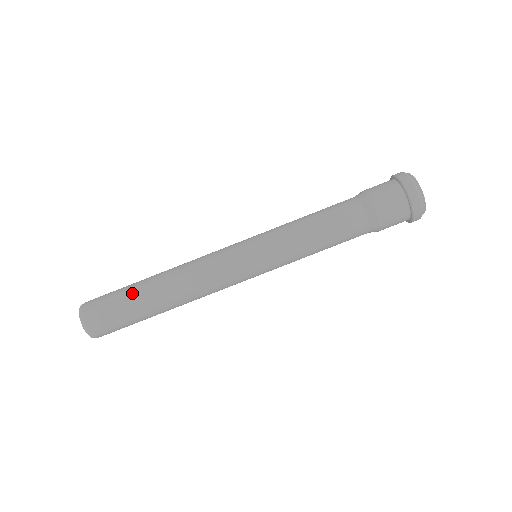
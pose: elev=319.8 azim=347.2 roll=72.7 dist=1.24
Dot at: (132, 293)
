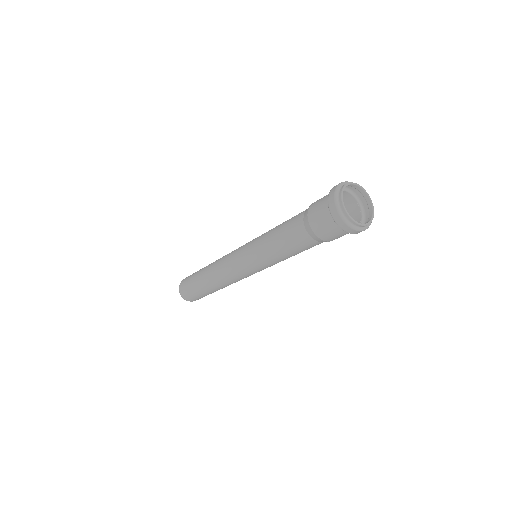
Dot at: (196, 274)
